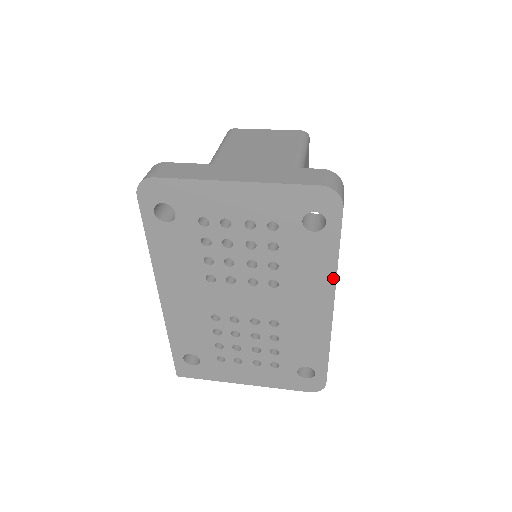
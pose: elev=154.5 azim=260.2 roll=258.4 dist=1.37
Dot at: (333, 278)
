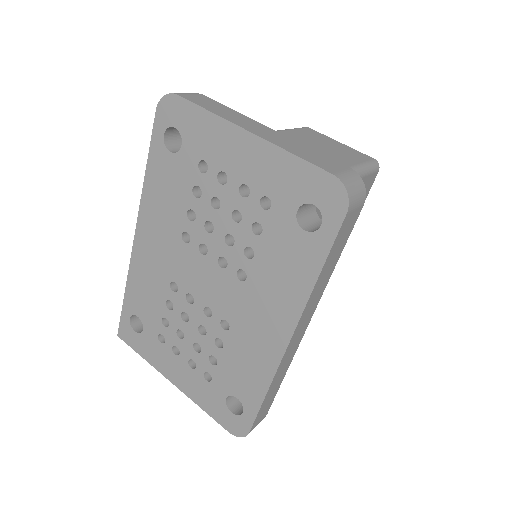
Dot at: (304, 300)
